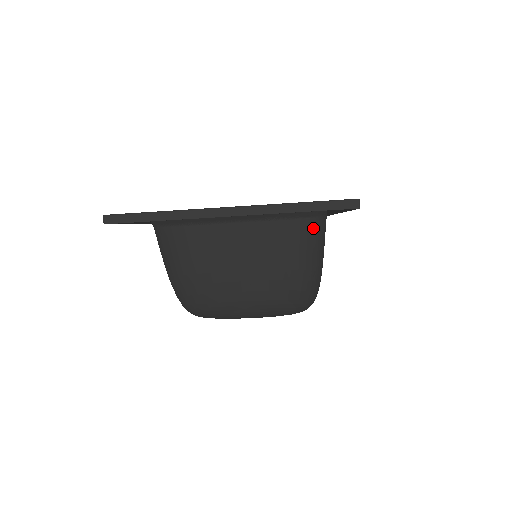
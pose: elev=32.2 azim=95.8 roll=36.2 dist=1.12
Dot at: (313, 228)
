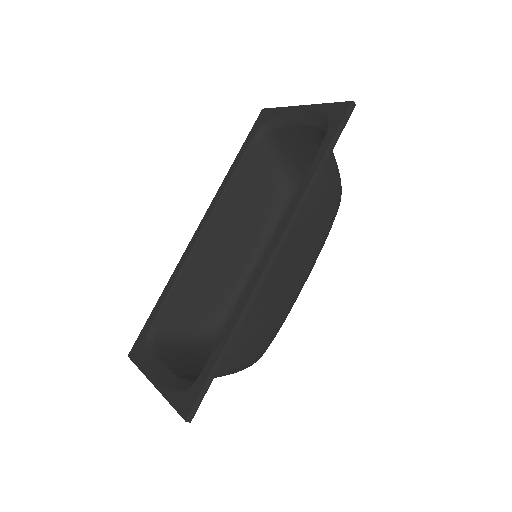
Dot at: occluded
